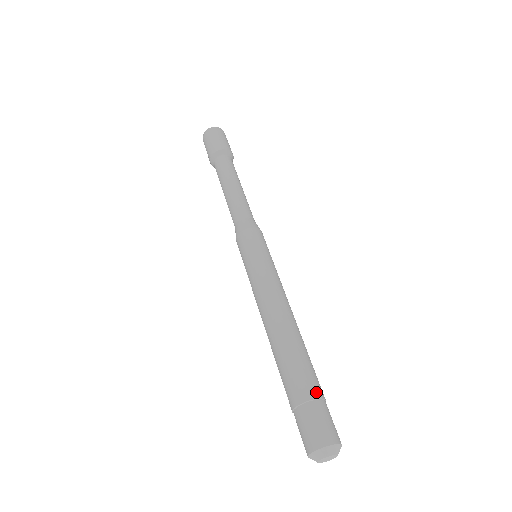
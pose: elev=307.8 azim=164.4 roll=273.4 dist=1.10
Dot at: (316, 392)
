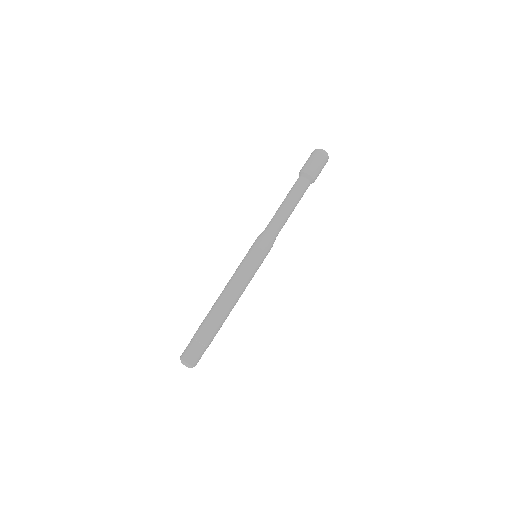
Dot at: (206, 342)
